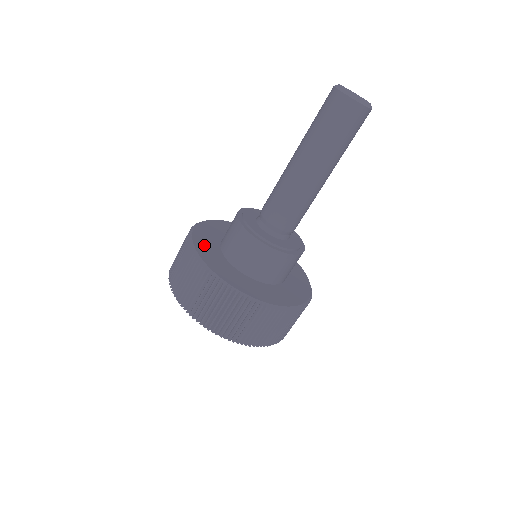
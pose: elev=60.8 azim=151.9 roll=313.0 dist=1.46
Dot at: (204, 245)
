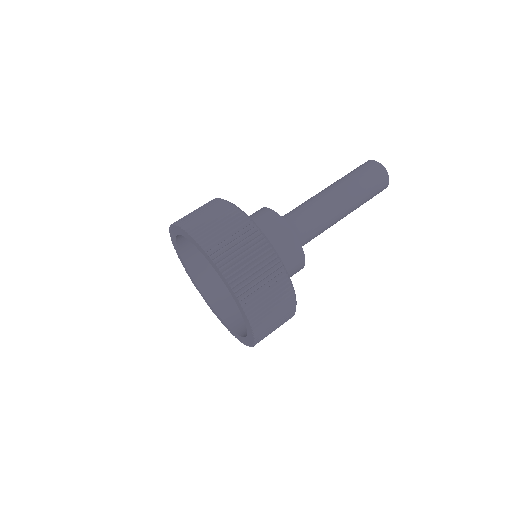
Dot at: occluded
